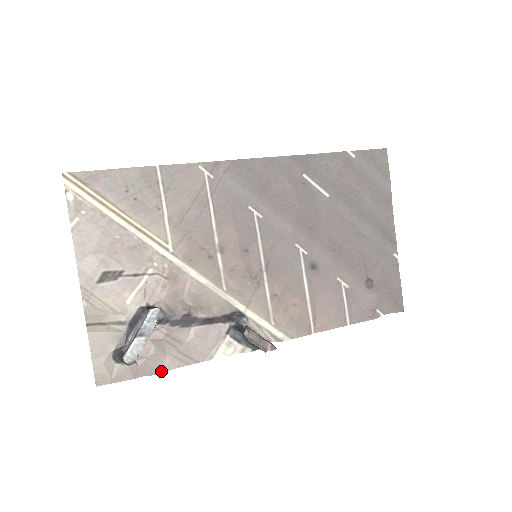
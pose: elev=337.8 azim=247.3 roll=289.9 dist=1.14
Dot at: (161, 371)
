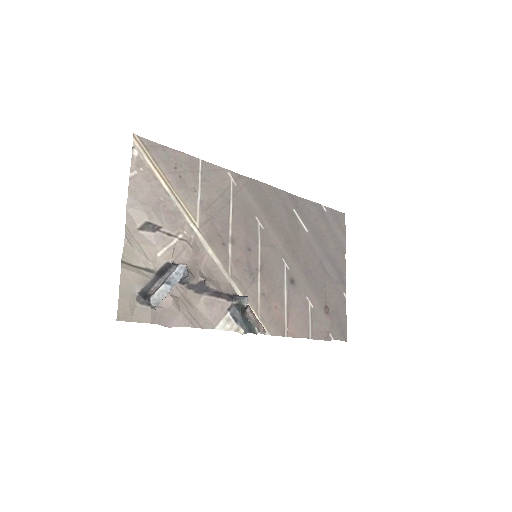
Dot at: (173, 325)
